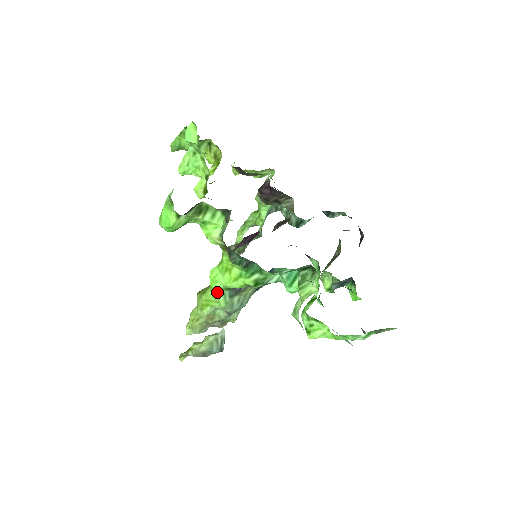
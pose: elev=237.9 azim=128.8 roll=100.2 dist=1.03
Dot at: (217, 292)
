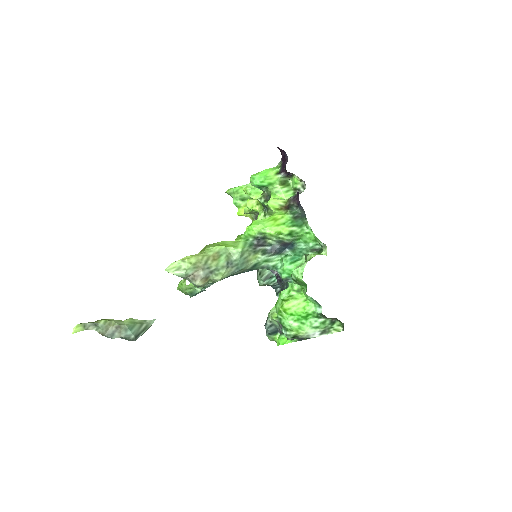
Dot at: (239, 241)
